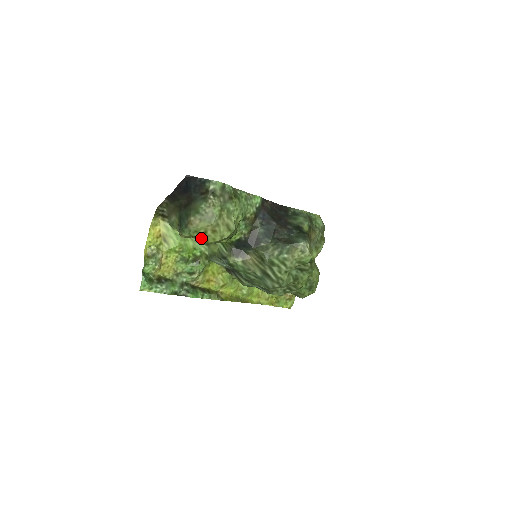
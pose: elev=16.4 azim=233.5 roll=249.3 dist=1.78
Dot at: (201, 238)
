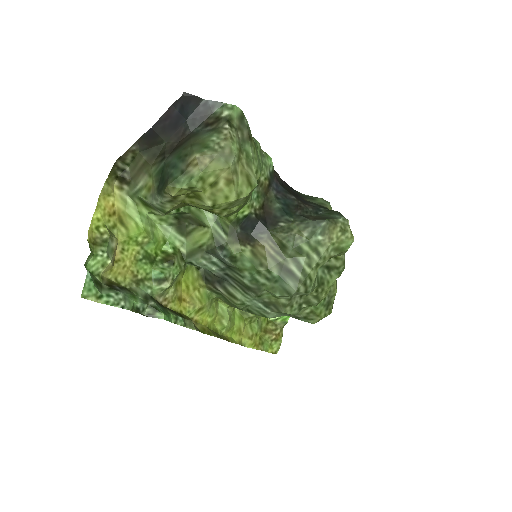
Dot at: (206, 195)
